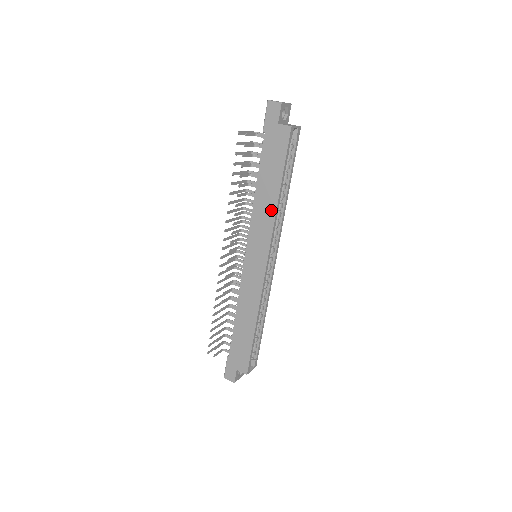
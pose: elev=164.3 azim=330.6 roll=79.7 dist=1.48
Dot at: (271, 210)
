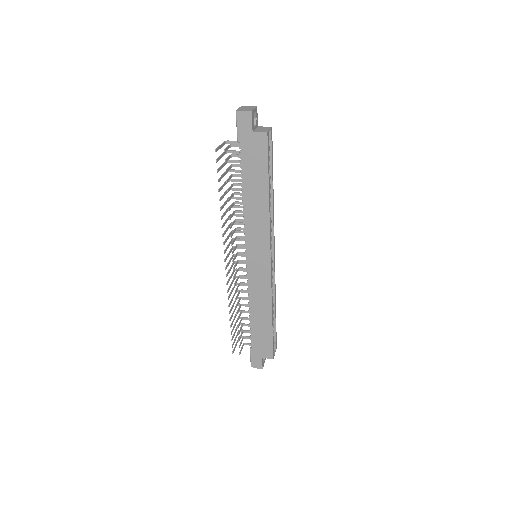
Dot at: (264, 214)
